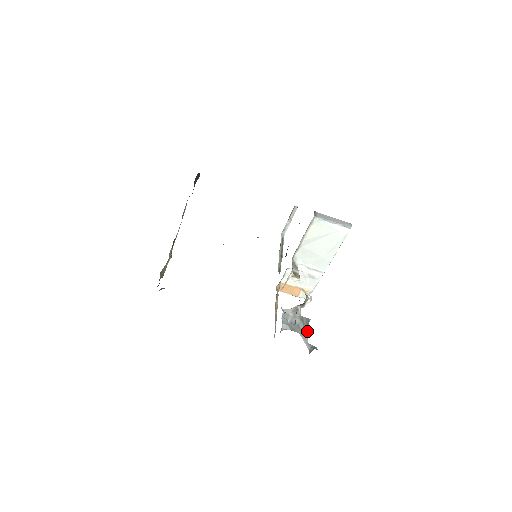
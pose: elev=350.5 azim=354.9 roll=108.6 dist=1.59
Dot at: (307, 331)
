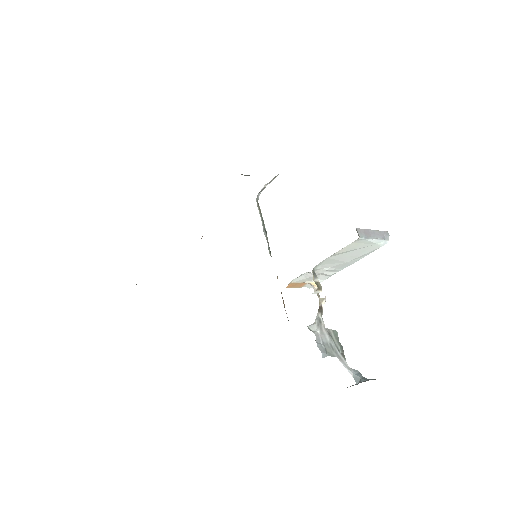
Dot at: (342, 350)
